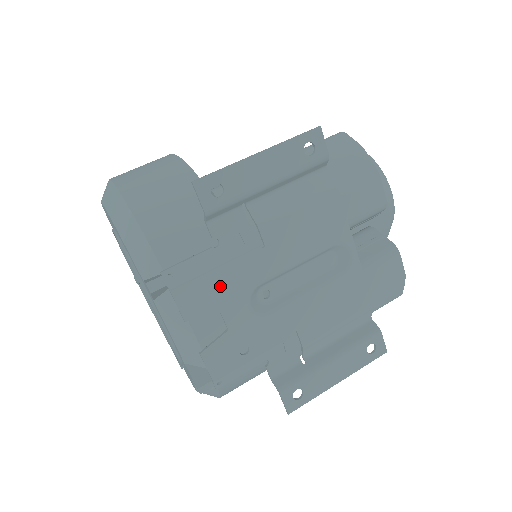
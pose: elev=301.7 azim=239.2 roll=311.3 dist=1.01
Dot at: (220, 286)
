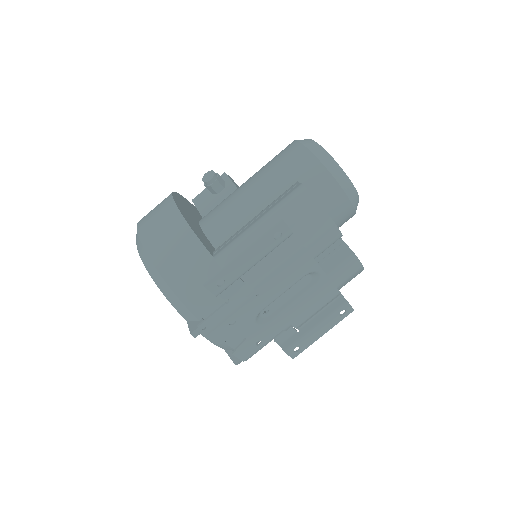
Dot at: (235, 323)
